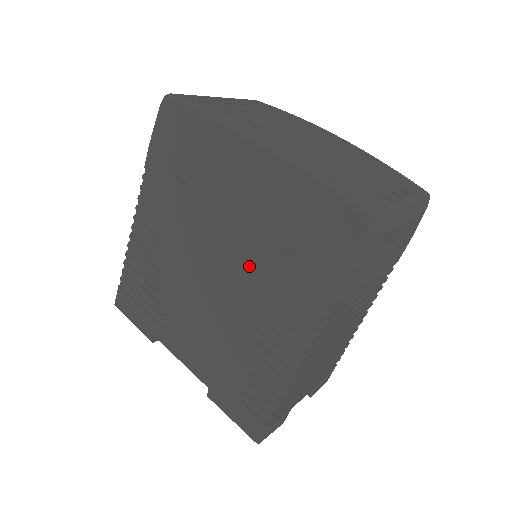
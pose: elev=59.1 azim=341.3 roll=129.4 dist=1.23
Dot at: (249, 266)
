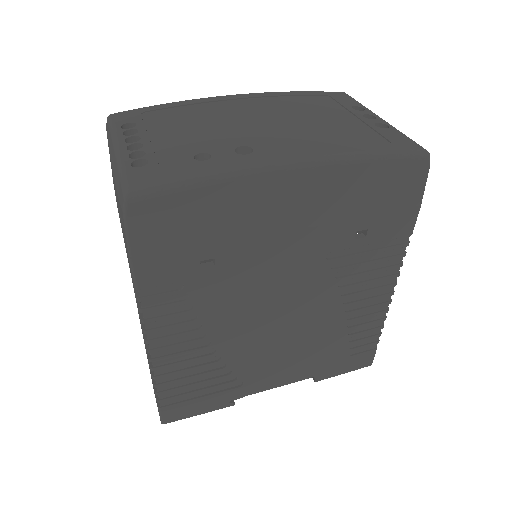
Dot at: (326, 269)
